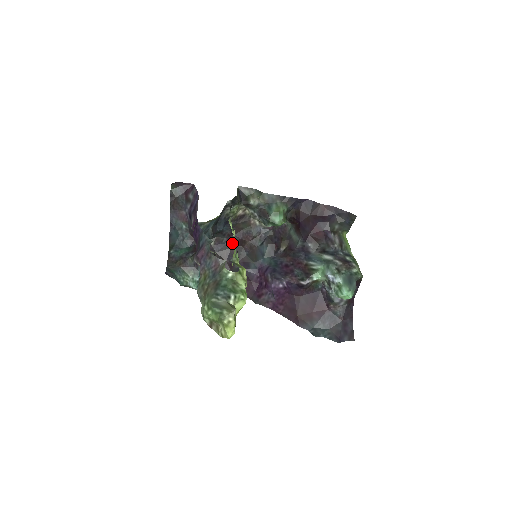
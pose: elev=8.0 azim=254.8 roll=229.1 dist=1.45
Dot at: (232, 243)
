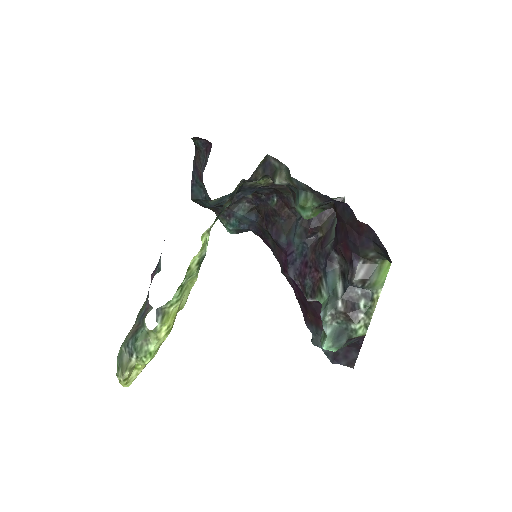
Dot at: (271, 203)
